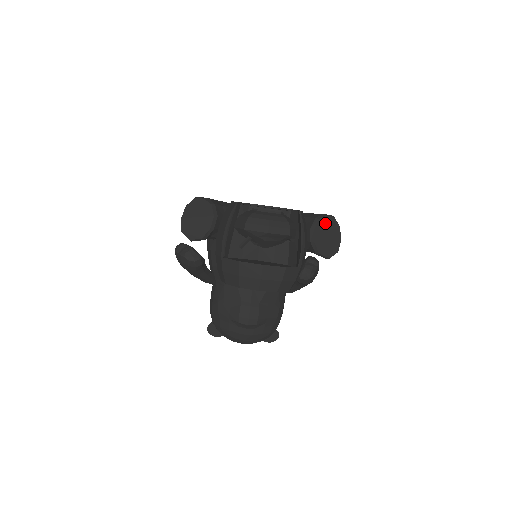
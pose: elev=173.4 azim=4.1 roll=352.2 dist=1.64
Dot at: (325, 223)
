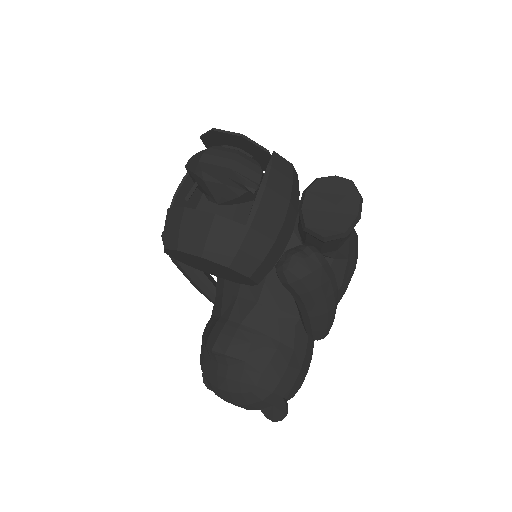
Dot at: (330, 186)
